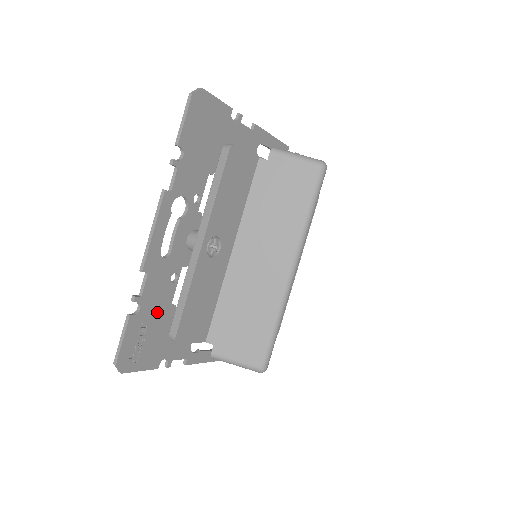
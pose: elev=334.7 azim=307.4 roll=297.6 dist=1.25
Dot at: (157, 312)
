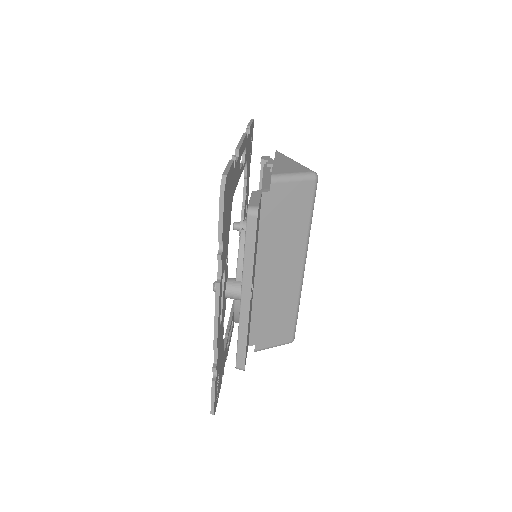
Dot at: (220, 358)
